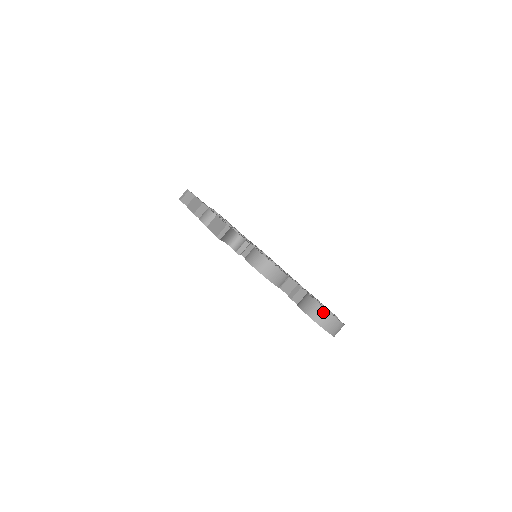
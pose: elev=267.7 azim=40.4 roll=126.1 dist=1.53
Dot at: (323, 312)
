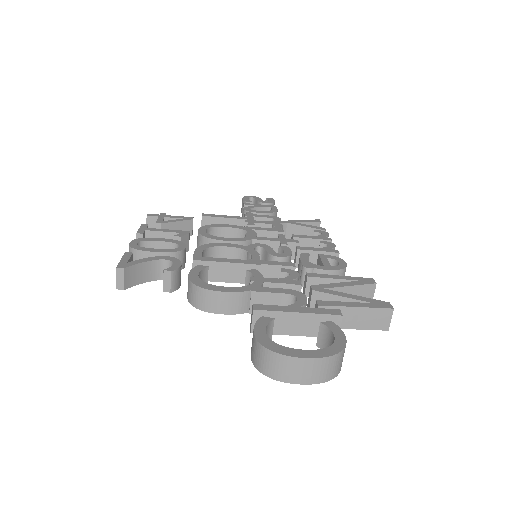
Dot at: (266, 355)
